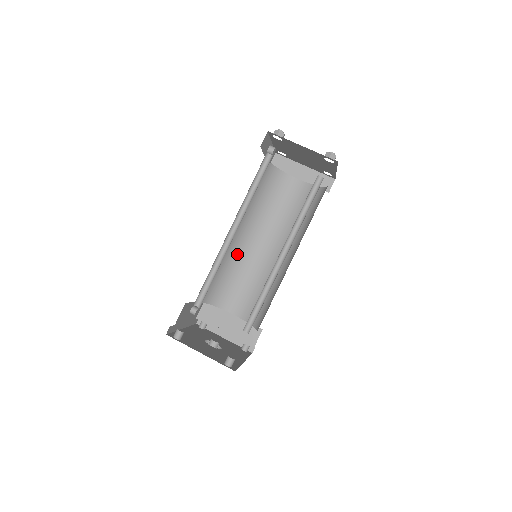
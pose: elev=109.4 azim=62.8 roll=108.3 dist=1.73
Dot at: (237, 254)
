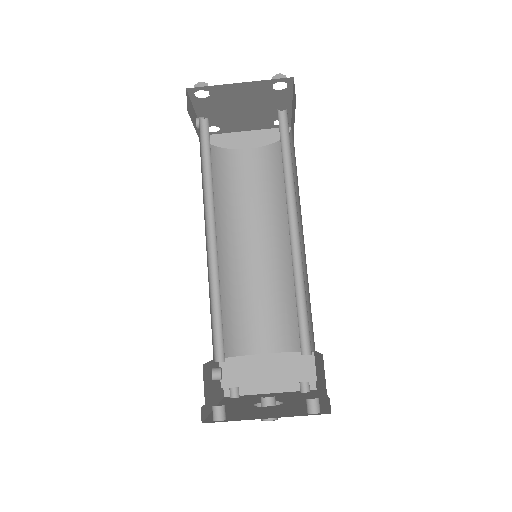
Dot at: (228, 274)
